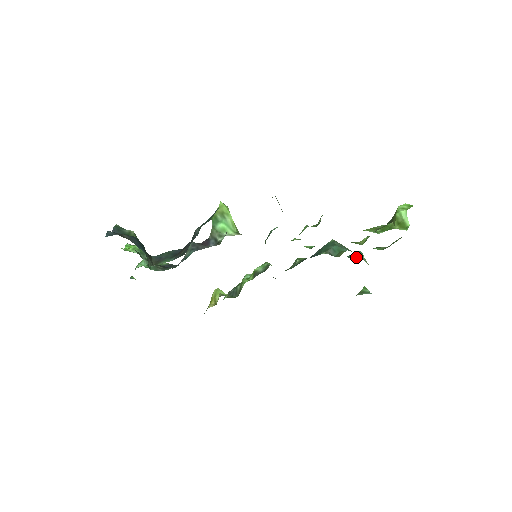
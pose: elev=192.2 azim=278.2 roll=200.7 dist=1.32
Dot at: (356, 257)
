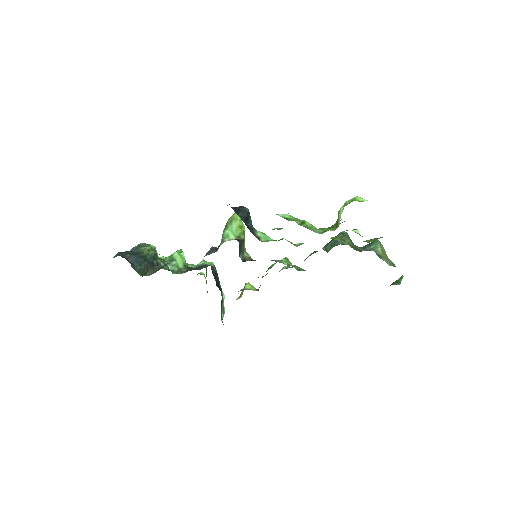
Dot at: (367, 248)
